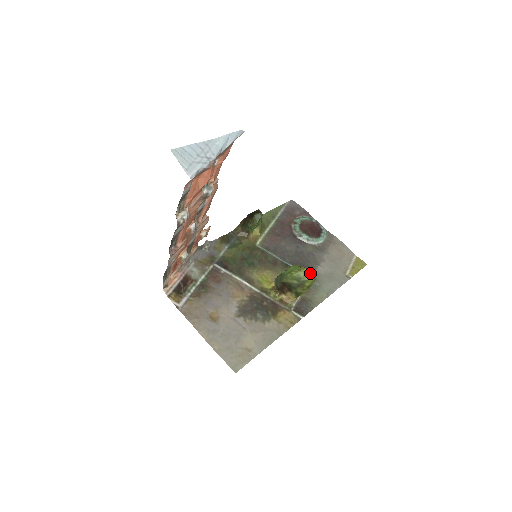
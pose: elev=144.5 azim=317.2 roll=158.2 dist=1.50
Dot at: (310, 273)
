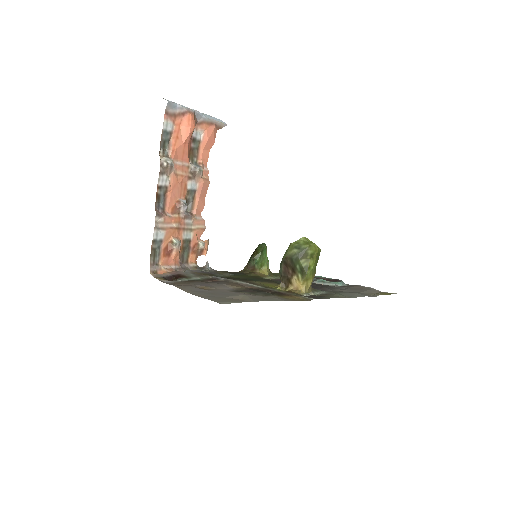
Dot at: (311, 242)
